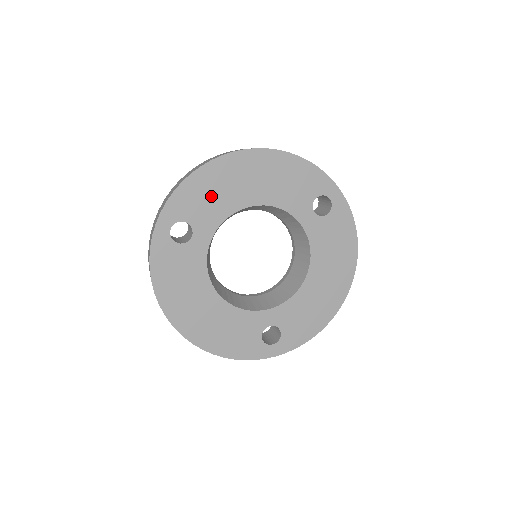
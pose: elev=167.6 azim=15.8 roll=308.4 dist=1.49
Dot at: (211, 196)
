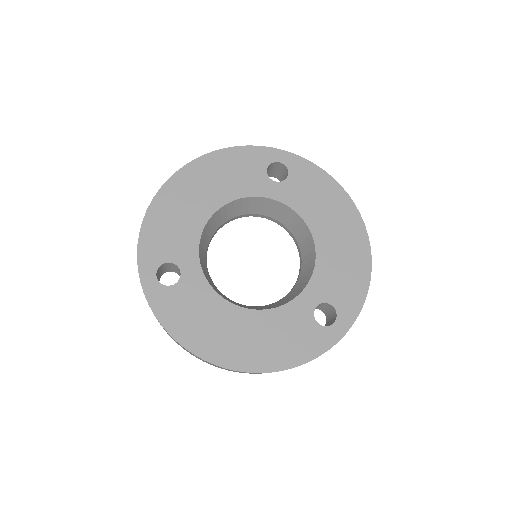
Dot at: (173, 227)
